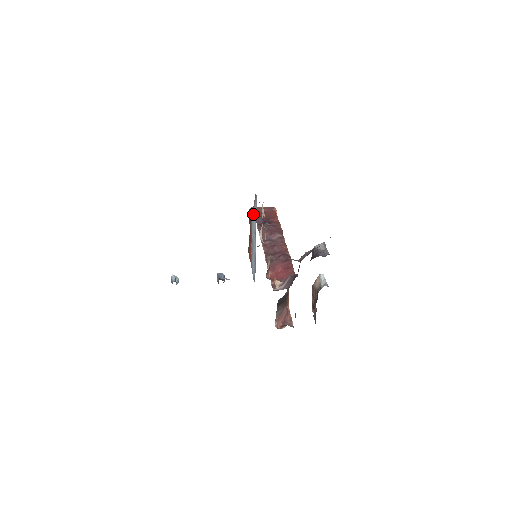
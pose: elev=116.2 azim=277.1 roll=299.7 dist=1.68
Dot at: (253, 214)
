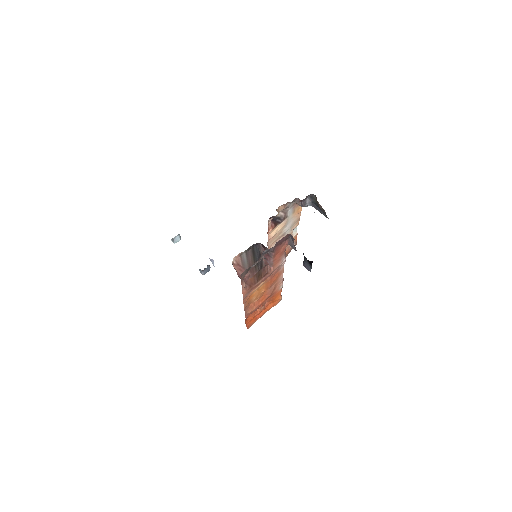
Dot at: occluded
